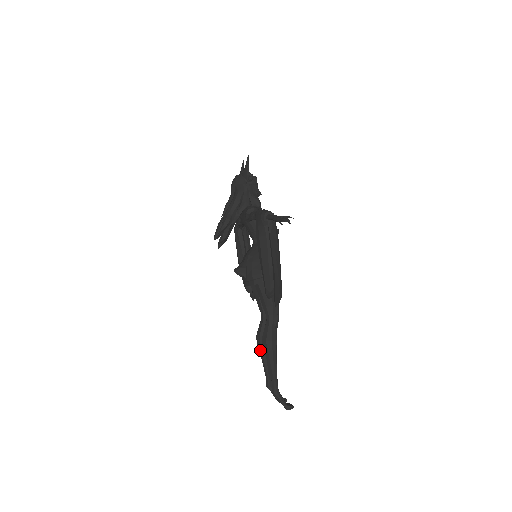
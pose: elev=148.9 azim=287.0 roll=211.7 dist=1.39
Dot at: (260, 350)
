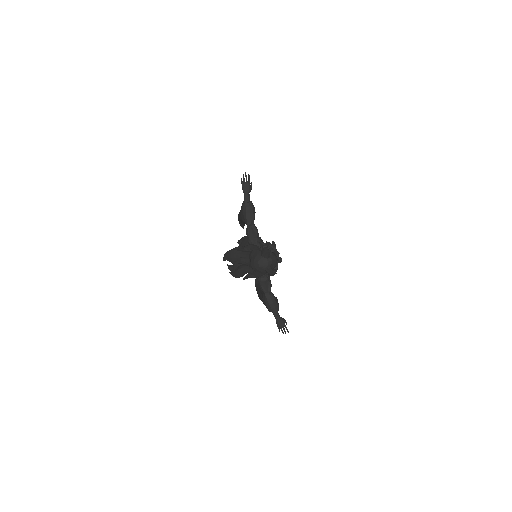
Dot at: occluded
